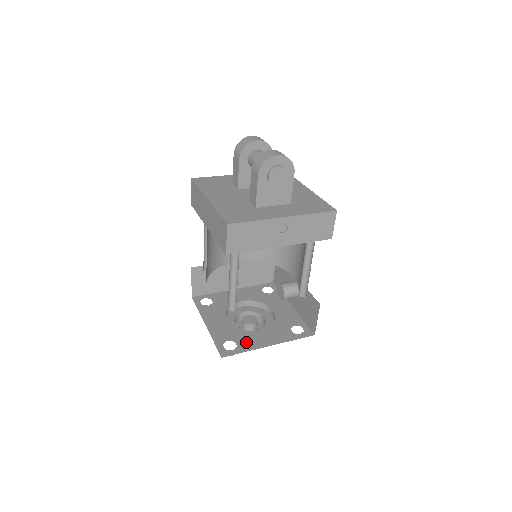
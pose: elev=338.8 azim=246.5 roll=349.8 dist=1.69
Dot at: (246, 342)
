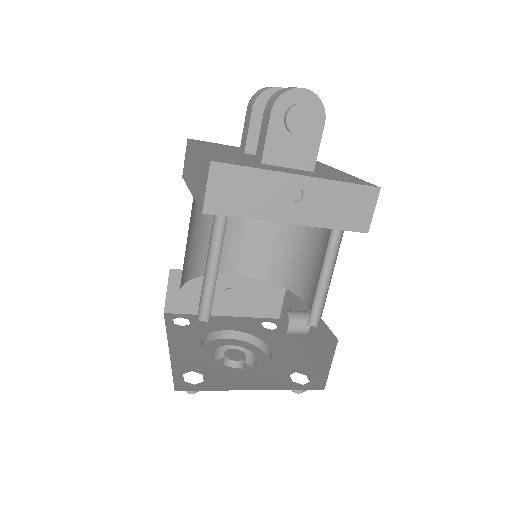
Dot at: (219, 378)
